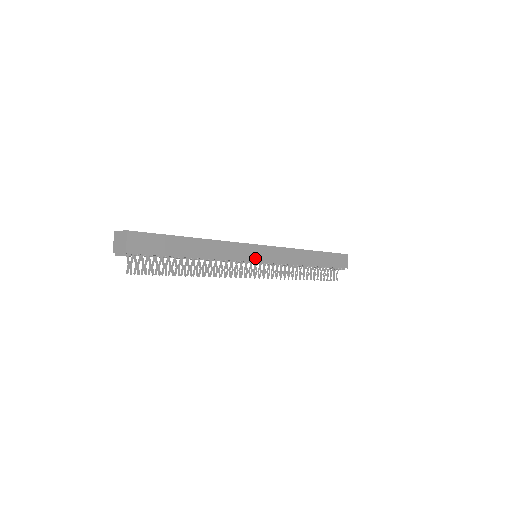
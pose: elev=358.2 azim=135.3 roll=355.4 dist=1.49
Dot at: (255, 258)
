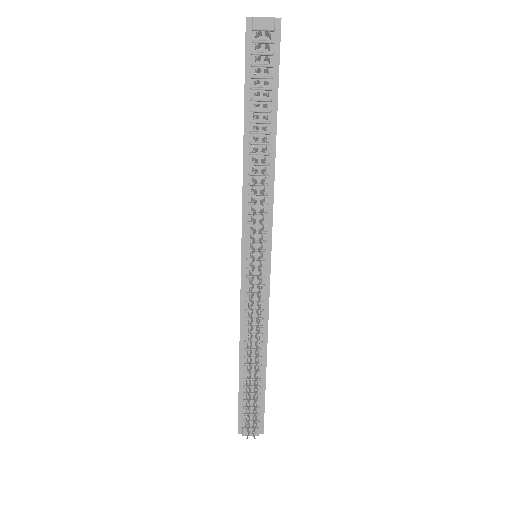
Dot at: (271, 242)
